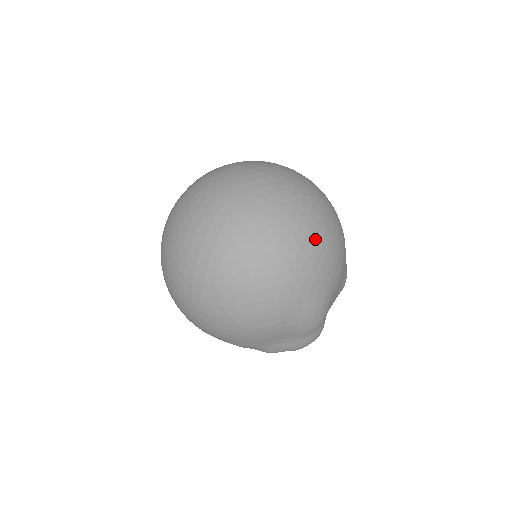
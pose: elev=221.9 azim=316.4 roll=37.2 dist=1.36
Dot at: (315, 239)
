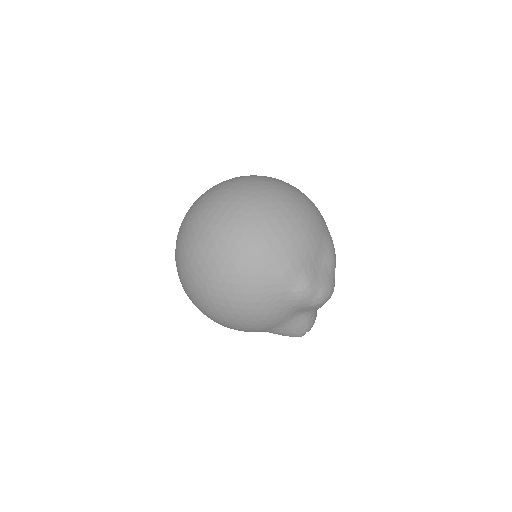
Dot at: occluded
